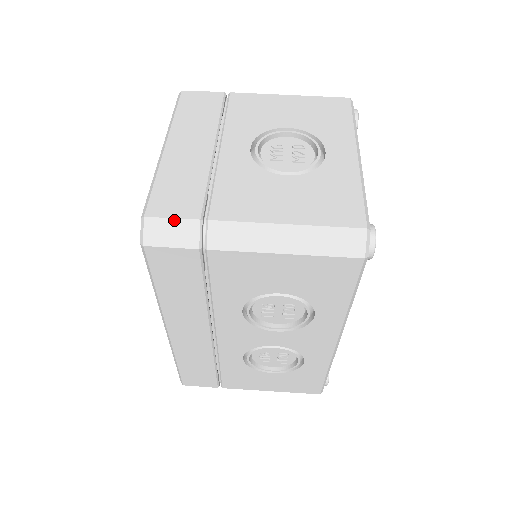
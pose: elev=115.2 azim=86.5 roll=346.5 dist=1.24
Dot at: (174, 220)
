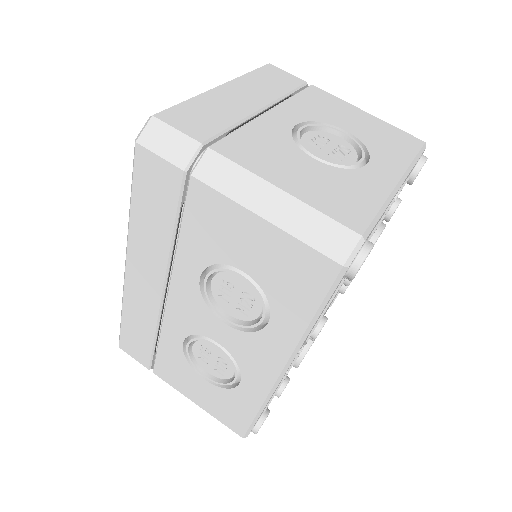
Dot at: (177, 132)
